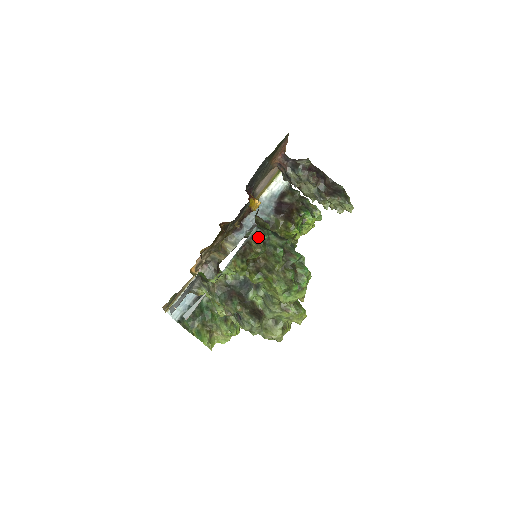
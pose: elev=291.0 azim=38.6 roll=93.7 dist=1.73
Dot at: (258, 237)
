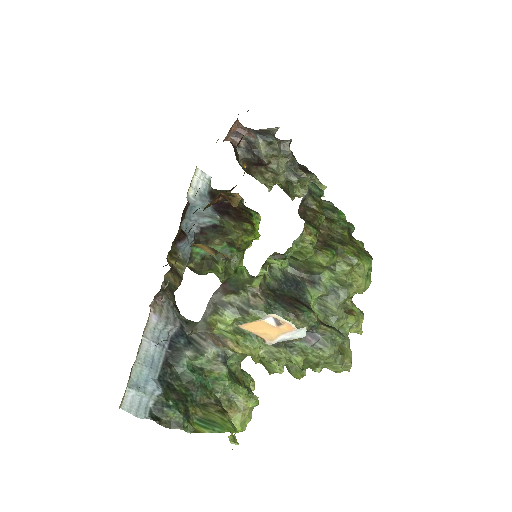
Dot at: (316, 191)
